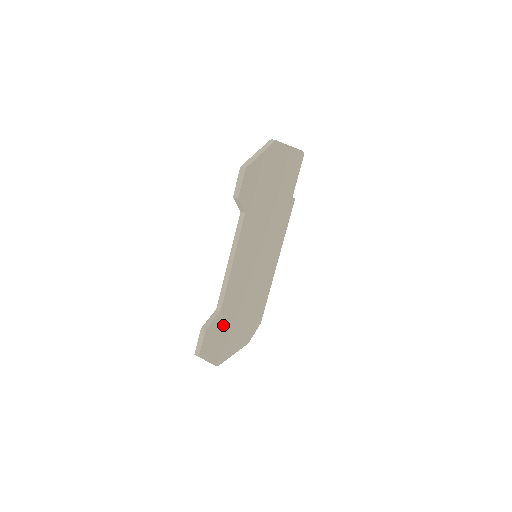
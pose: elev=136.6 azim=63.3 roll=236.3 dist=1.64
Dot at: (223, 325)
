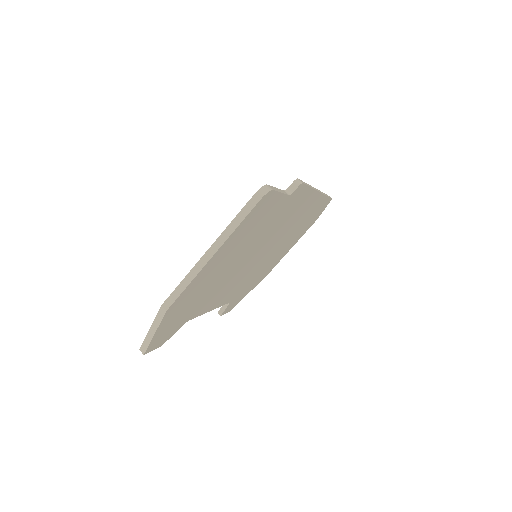
Dot at: (246, 288)
